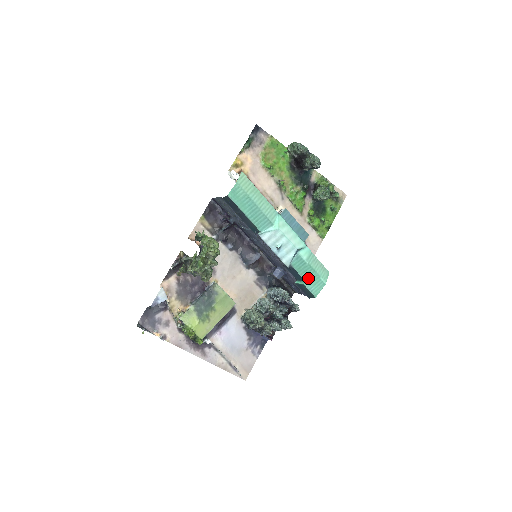
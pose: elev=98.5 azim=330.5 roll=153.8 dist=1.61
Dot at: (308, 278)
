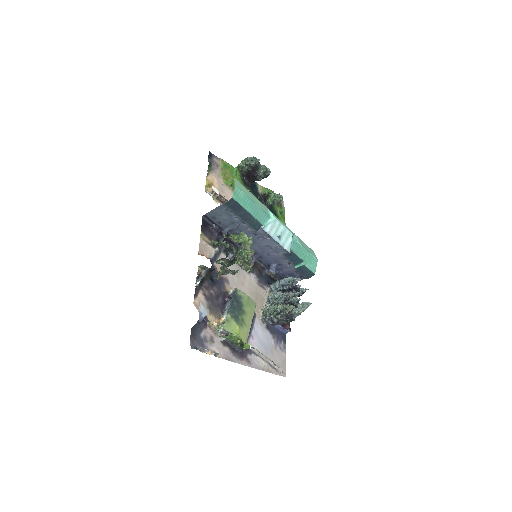
Dot at: (305, 258)
